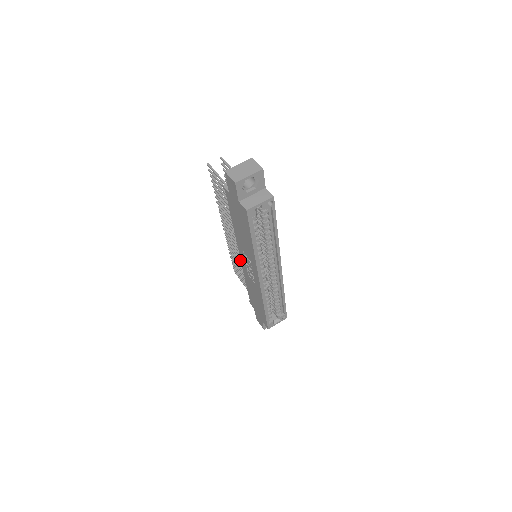
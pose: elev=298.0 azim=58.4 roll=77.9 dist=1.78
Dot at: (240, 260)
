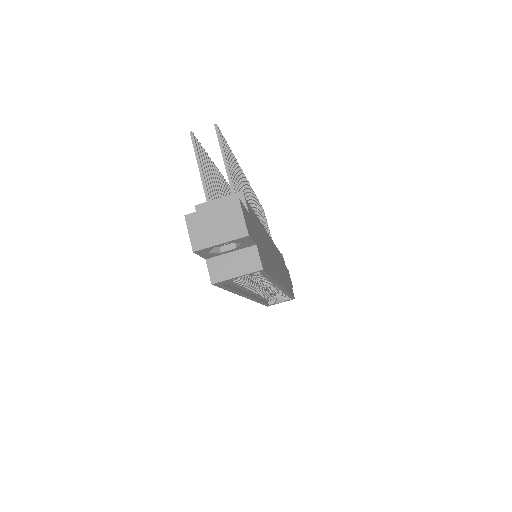
Dot at: occluded
